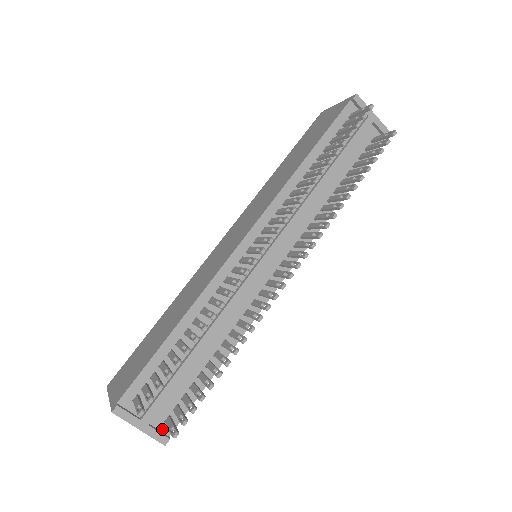
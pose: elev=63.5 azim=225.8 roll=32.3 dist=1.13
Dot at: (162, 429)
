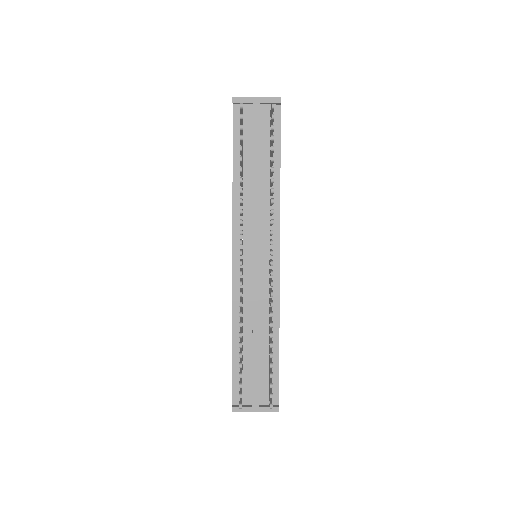
Dot at: occluded
